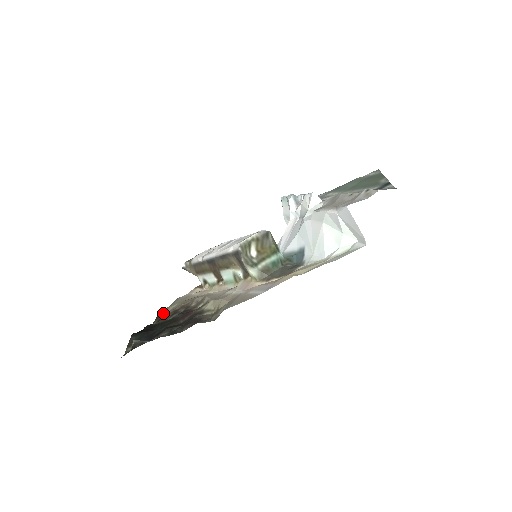
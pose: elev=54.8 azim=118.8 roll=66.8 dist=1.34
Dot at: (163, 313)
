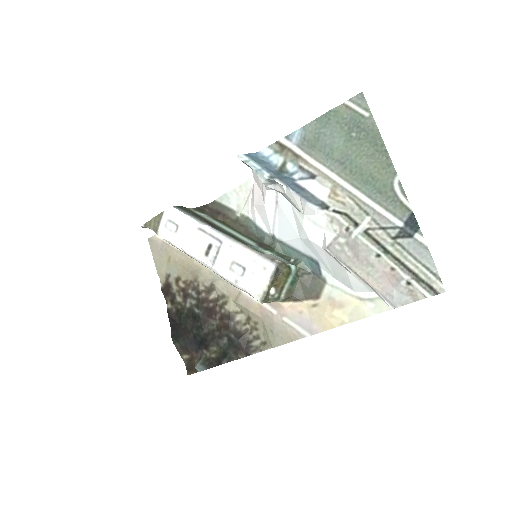
Dot at: (160, 278)
